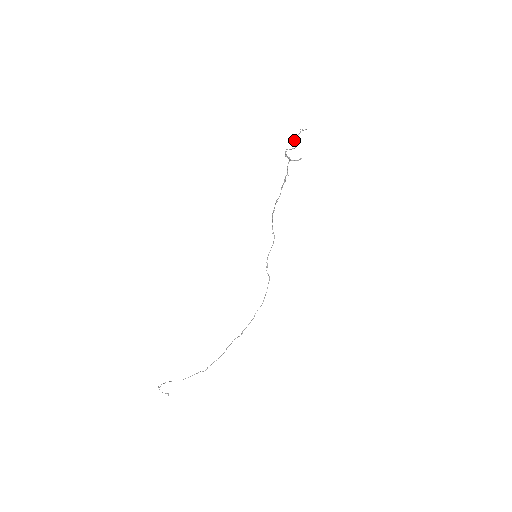
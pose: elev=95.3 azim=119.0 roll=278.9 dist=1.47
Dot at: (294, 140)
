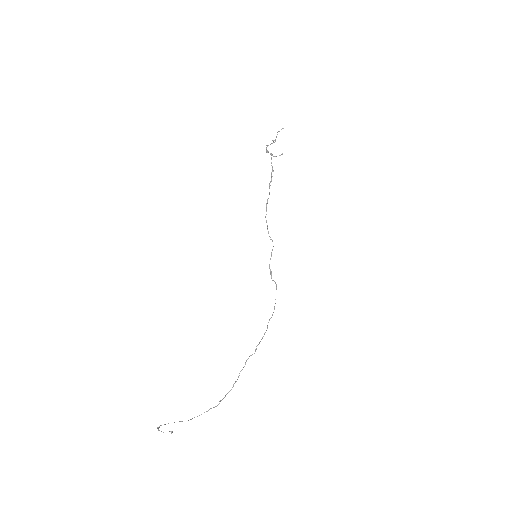
Dot at: (272, 140)
